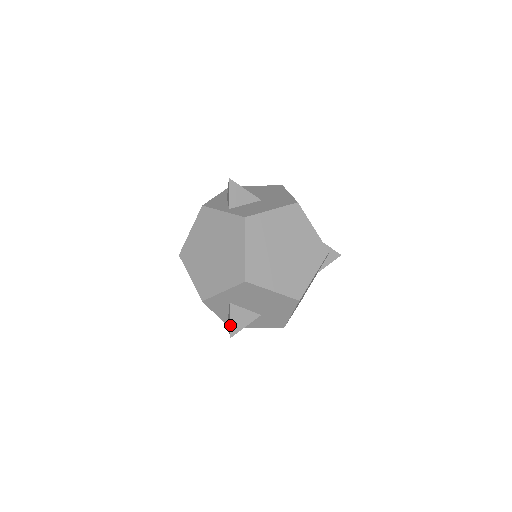
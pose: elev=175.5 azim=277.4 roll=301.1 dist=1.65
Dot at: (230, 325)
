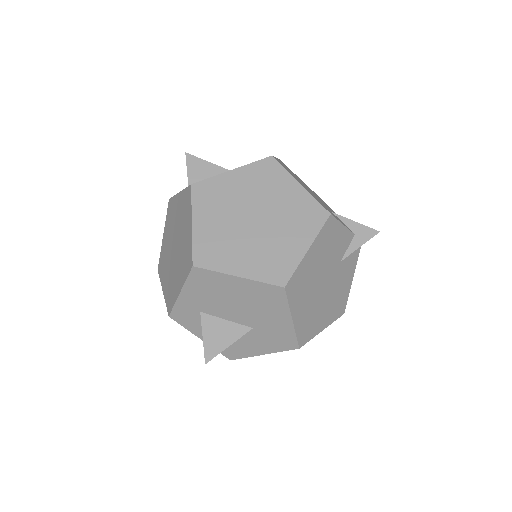
Dot at: (204, 344)
